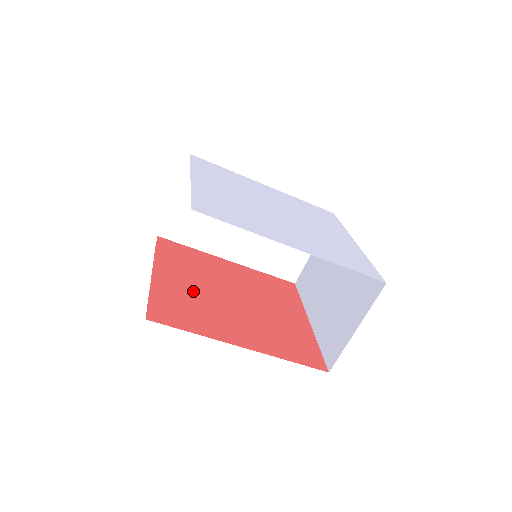
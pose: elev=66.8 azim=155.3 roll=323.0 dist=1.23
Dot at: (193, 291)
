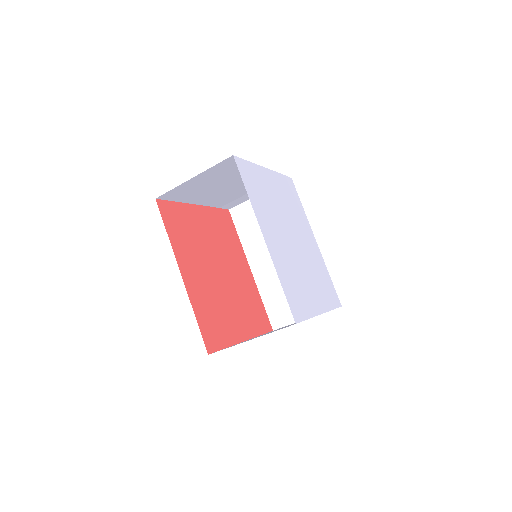
Dot at: (202, 236)
